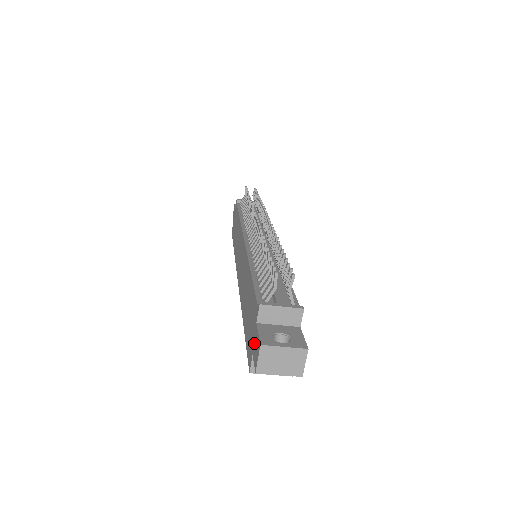
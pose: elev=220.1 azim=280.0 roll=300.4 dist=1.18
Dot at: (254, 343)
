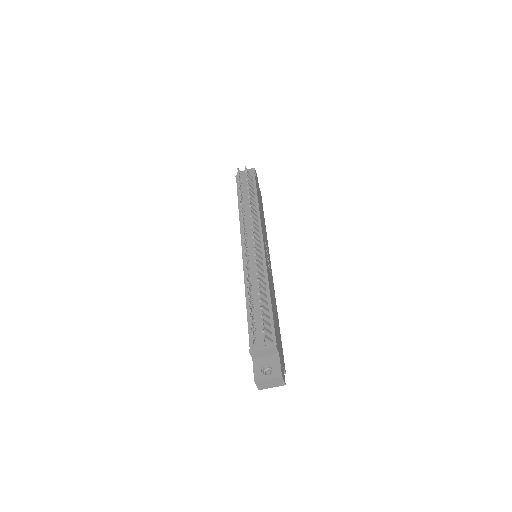
Dot at: occluded
